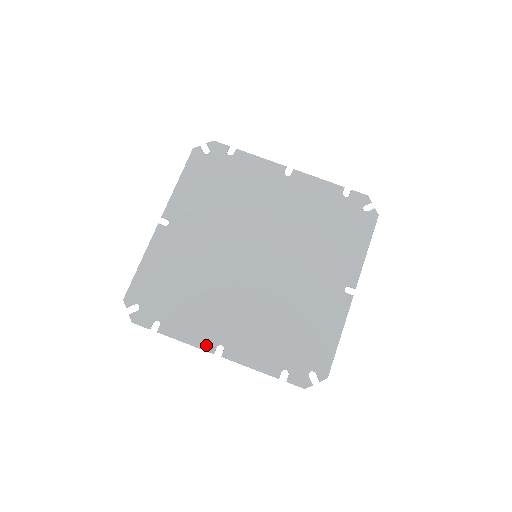
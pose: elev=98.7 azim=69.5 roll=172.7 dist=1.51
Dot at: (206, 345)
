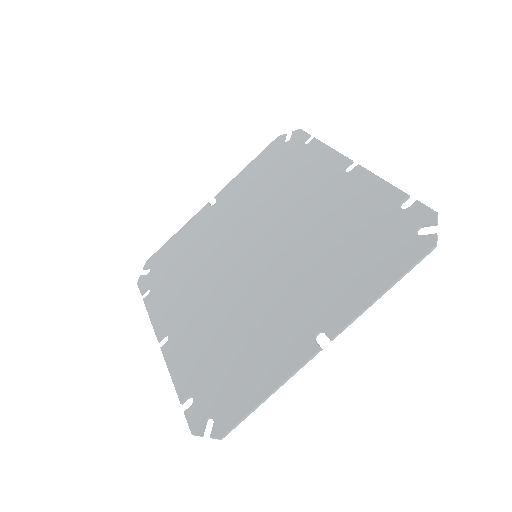
Dot at: (160, 329)
